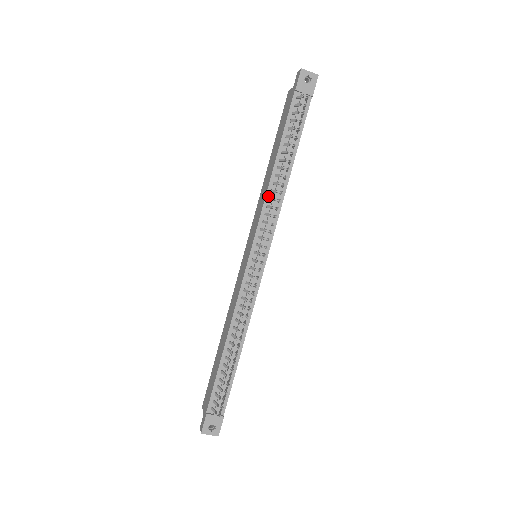
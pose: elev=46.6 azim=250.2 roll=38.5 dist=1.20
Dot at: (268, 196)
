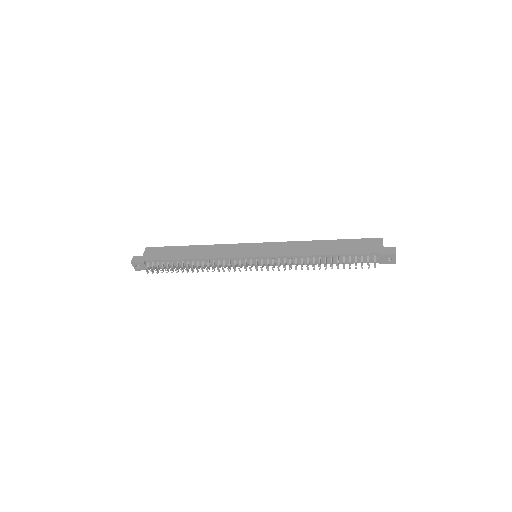
Dot at: (298, 257)
